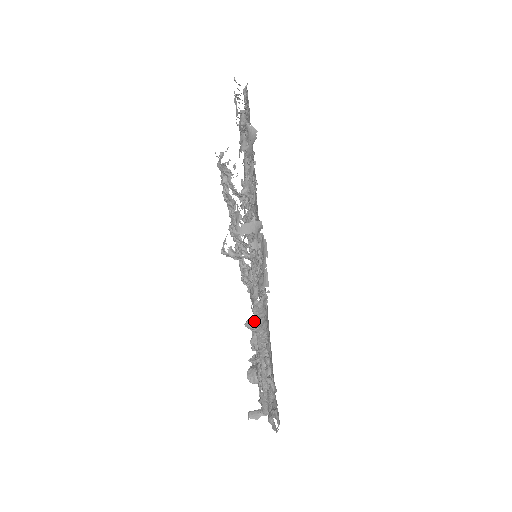
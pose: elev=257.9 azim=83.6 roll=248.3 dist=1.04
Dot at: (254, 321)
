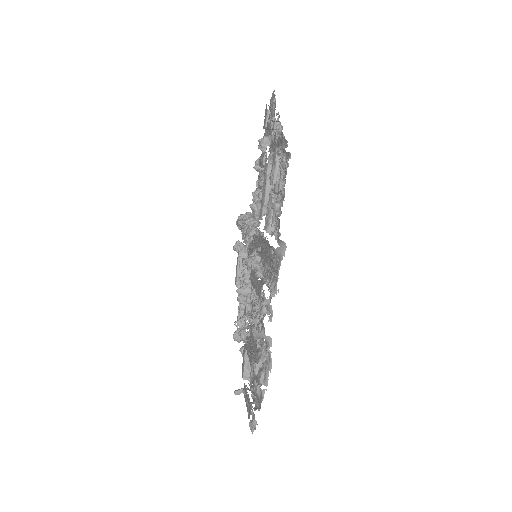
Dot at: (250, 358)
